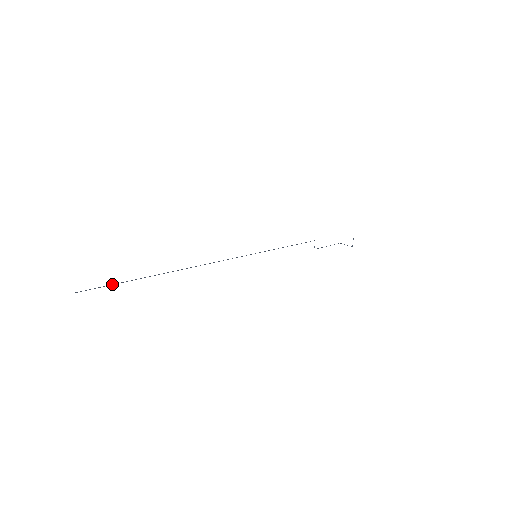
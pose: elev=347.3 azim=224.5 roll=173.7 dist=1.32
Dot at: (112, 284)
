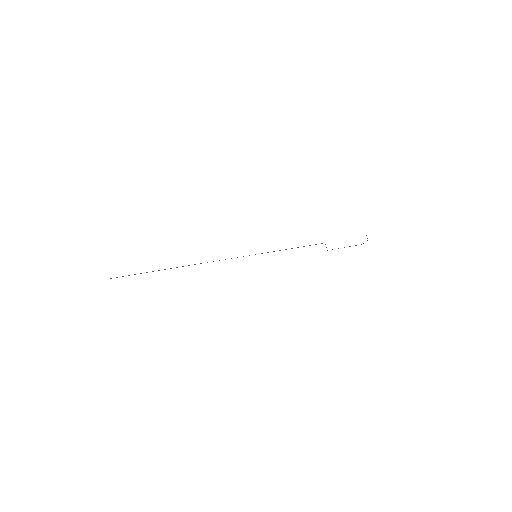
Dot at: (134, 274)
